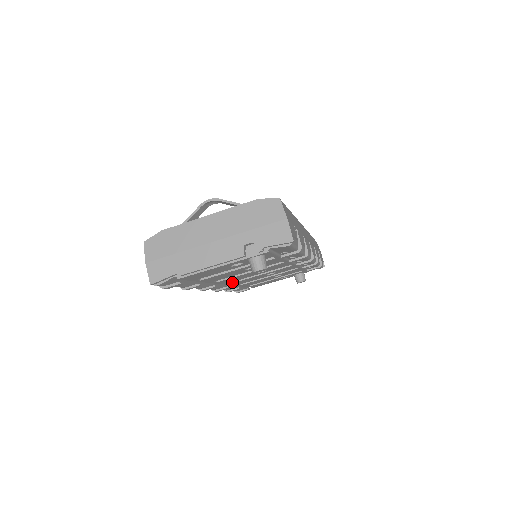
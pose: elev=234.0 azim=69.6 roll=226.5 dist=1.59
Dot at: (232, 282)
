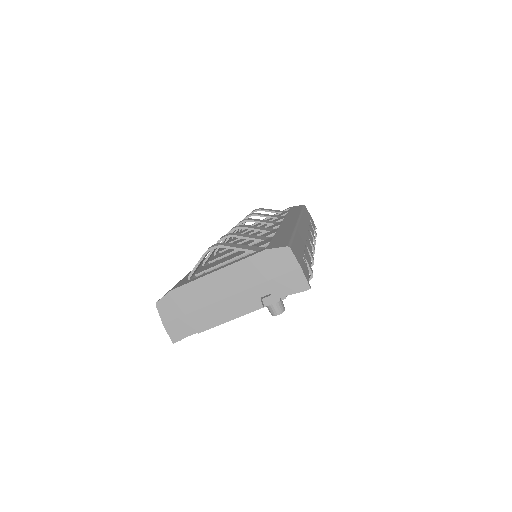
Dot at: occluded
